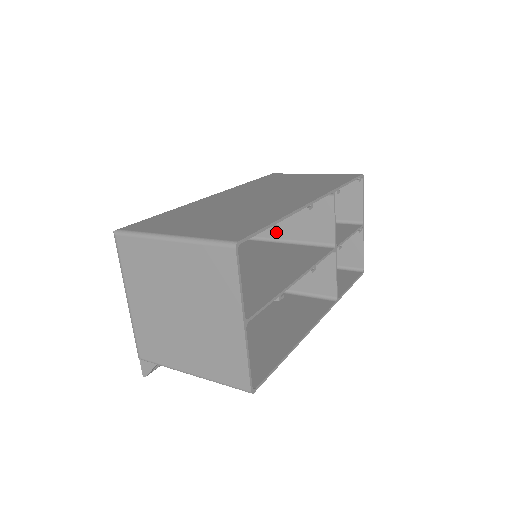
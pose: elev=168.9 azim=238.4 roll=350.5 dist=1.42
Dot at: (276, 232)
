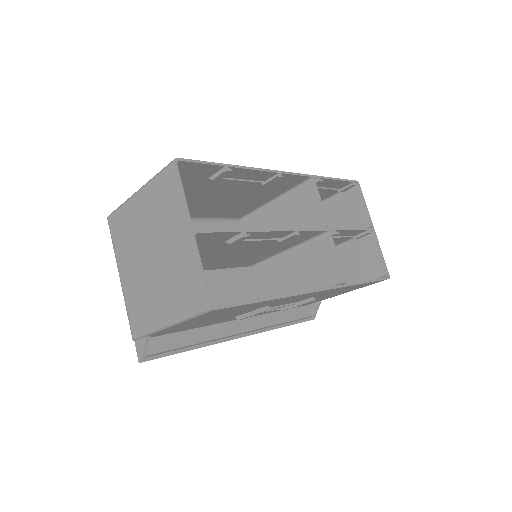
Dot at: occluded
